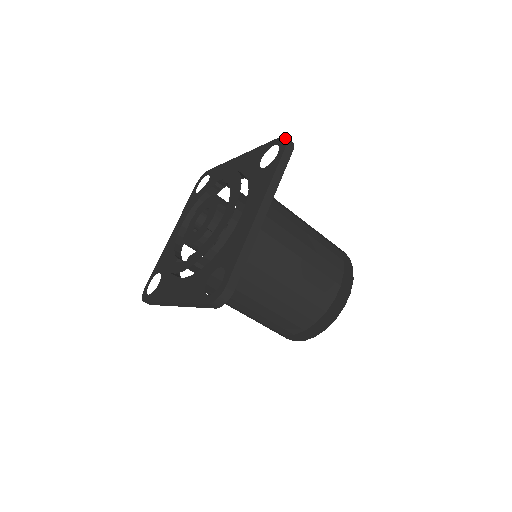
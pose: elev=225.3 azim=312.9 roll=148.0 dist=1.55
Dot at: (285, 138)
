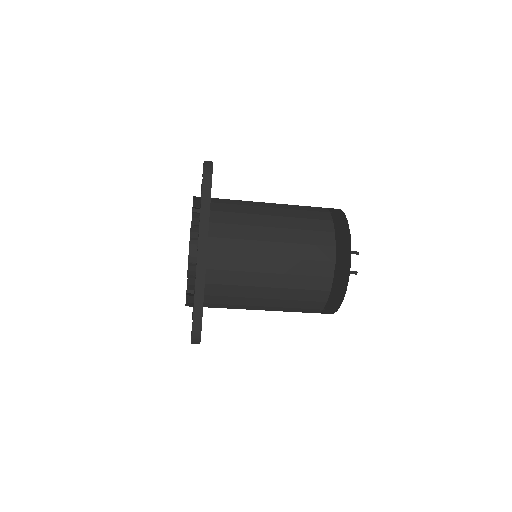
Dot at: (203, 165)
